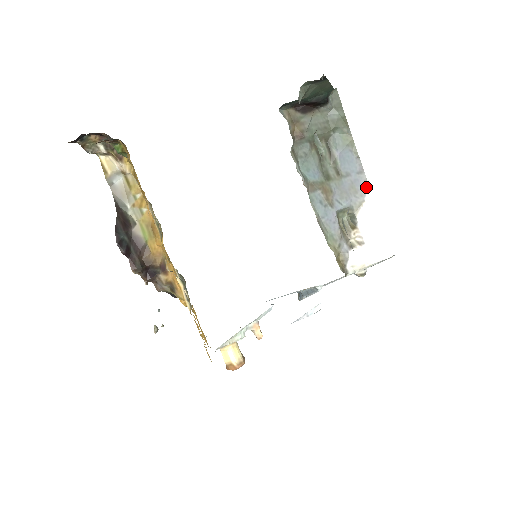
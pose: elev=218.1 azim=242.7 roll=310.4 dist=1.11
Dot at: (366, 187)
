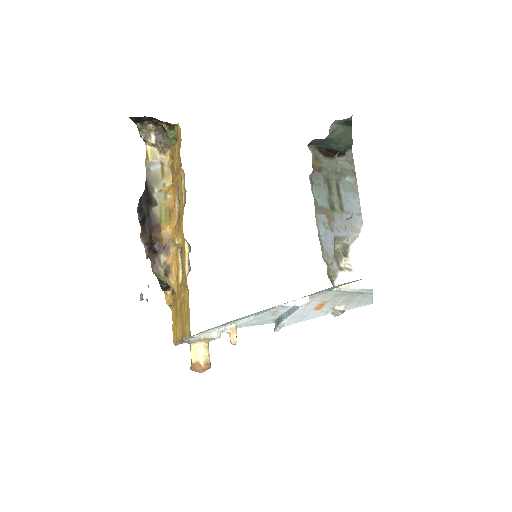
Dot at: (361, 227)
